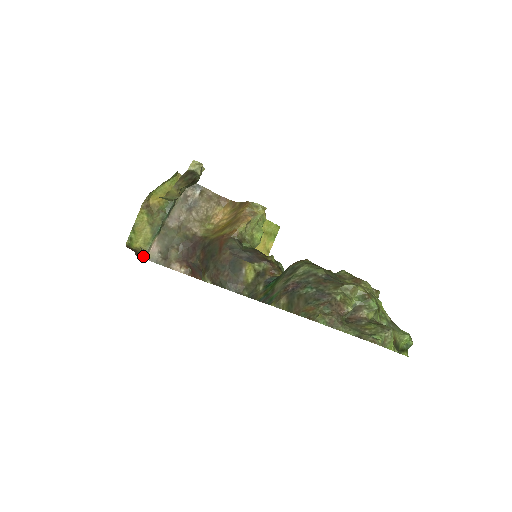
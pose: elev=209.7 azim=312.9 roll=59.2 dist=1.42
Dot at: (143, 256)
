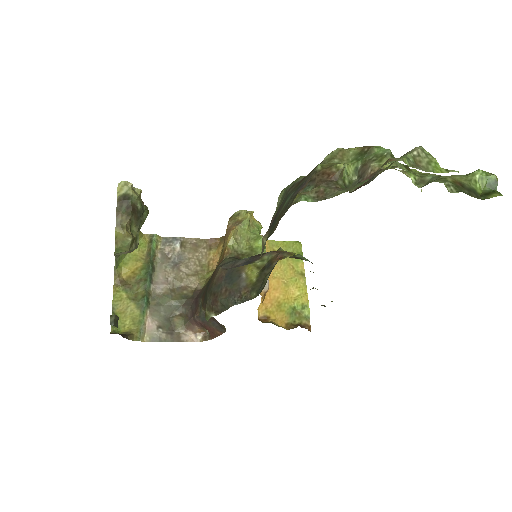
Dot at: (138, 338)
